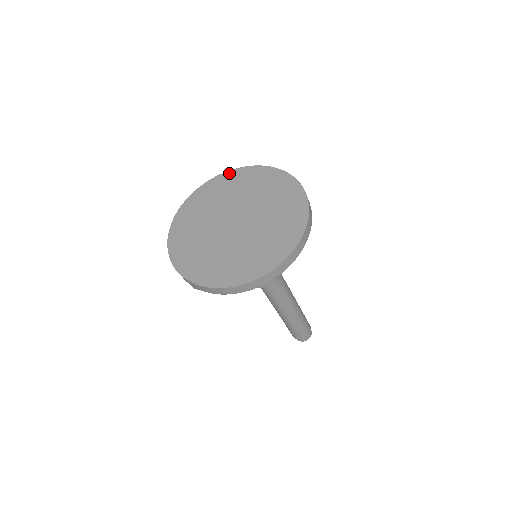
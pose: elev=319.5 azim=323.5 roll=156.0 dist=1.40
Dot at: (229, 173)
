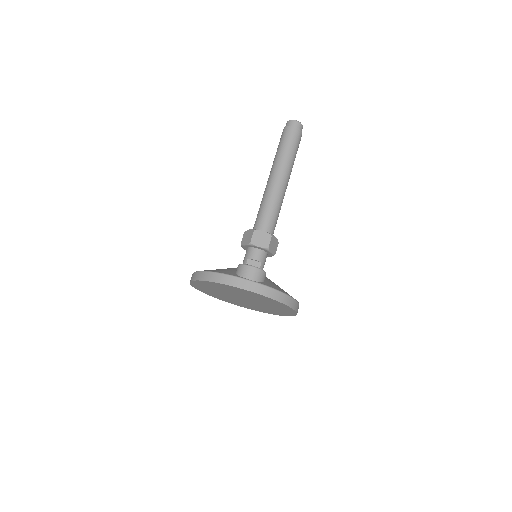
Dot at: (199, 282)
